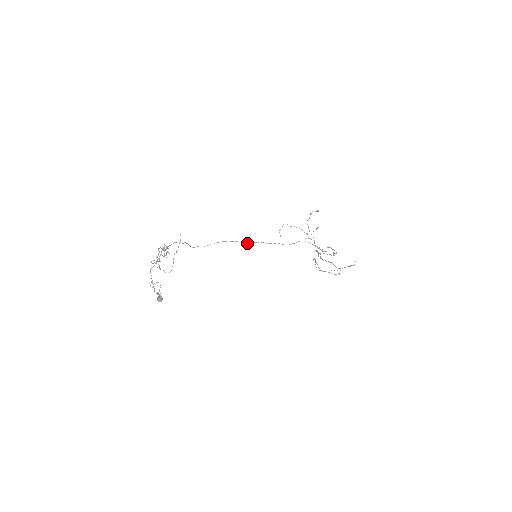
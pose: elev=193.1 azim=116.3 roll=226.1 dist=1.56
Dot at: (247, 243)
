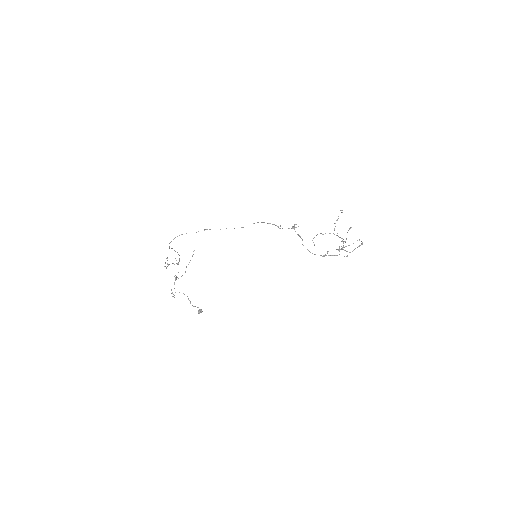
Dot at: occluded
